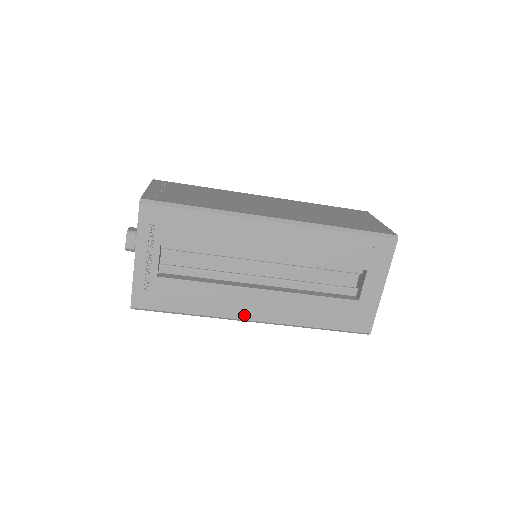
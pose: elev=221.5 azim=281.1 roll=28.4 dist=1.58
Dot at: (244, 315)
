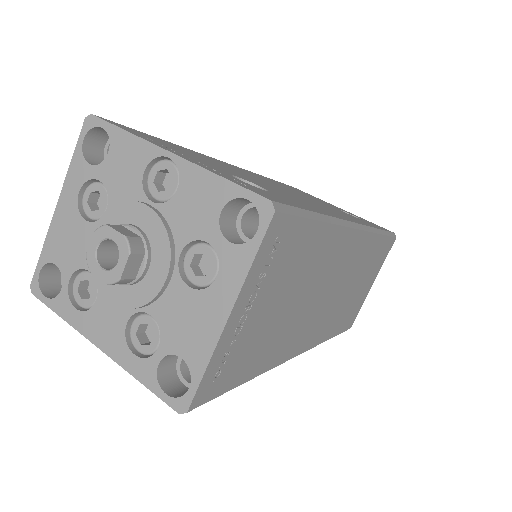
Dot at: occluded
